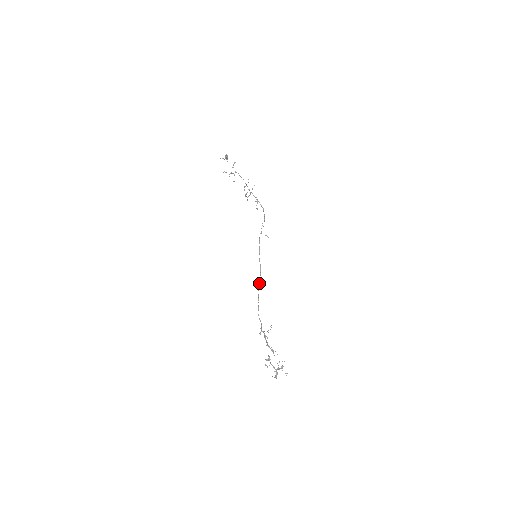
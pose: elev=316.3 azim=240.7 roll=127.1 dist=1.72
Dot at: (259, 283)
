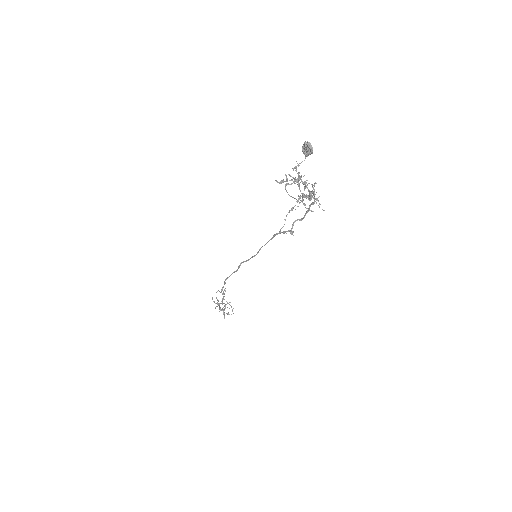
Dot at: (243, 262)
